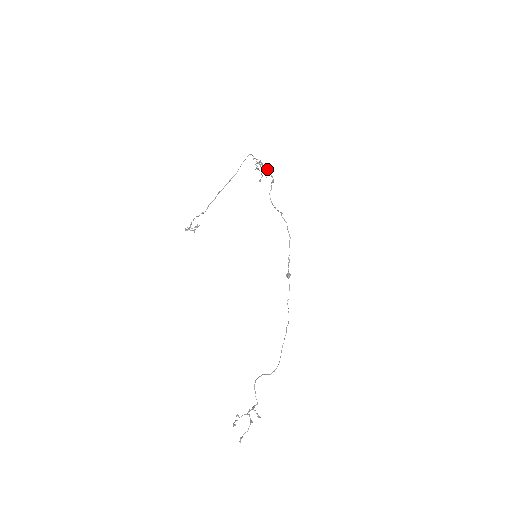
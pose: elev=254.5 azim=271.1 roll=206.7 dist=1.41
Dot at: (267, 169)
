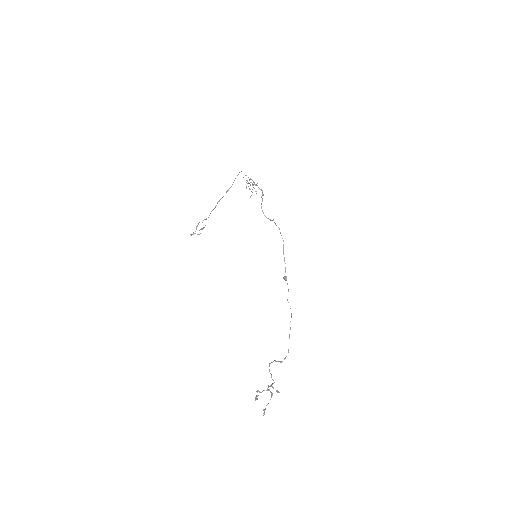
Dot at: occluded
